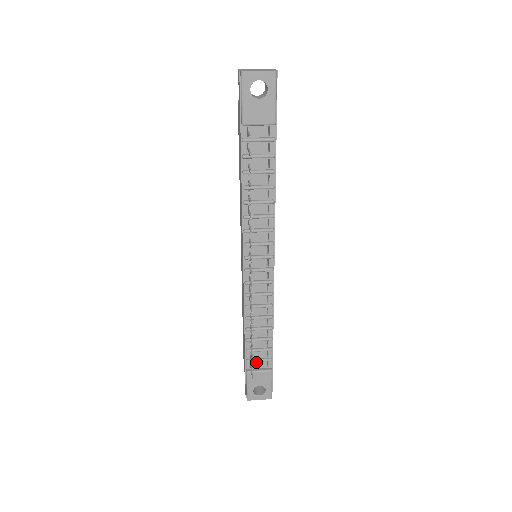
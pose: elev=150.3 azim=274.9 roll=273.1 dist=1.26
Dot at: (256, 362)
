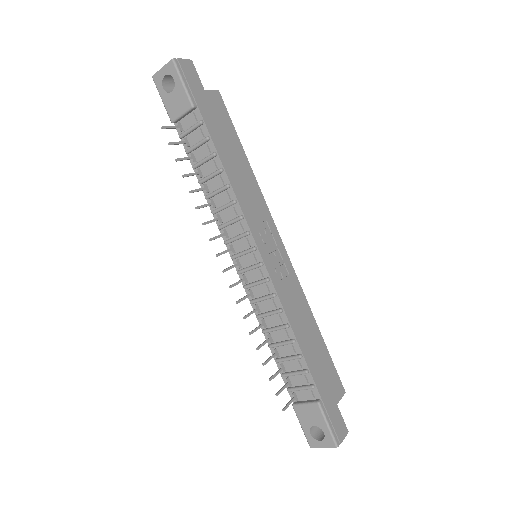
Dot at: (300, 392)
